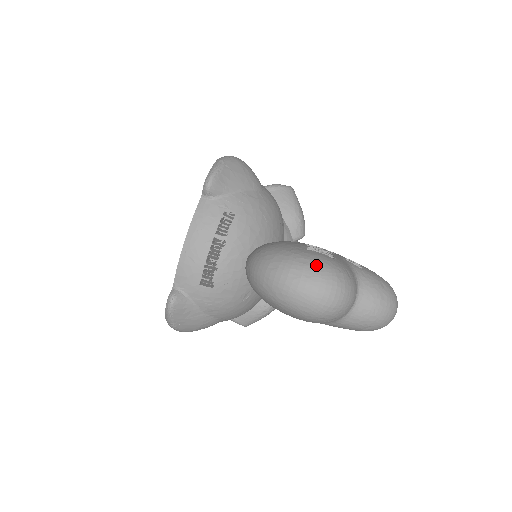
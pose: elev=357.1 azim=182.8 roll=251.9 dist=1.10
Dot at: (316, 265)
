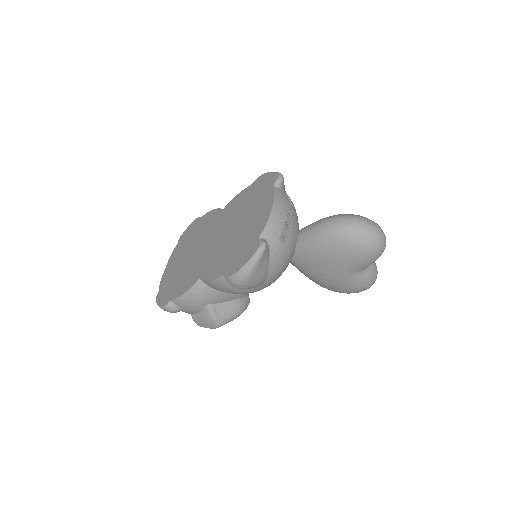
Dot at: (374, 222)
